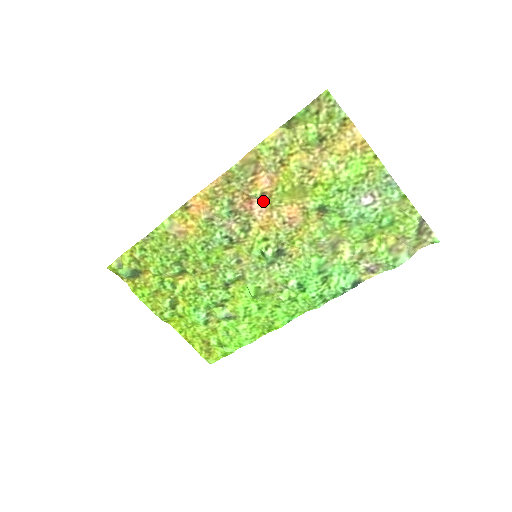
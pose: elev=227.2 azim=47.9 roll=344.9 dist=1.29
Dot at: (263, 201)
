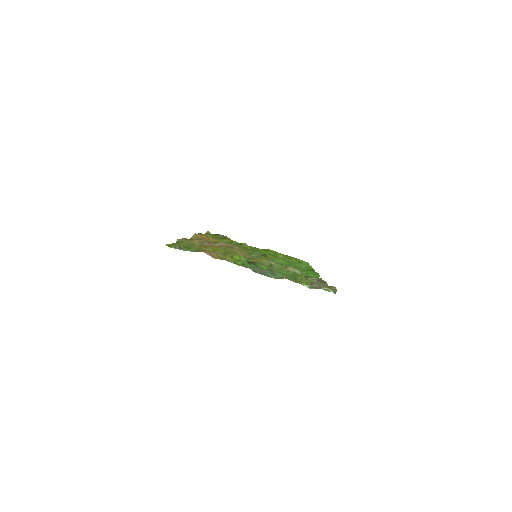
Dot at: (224, 245)
